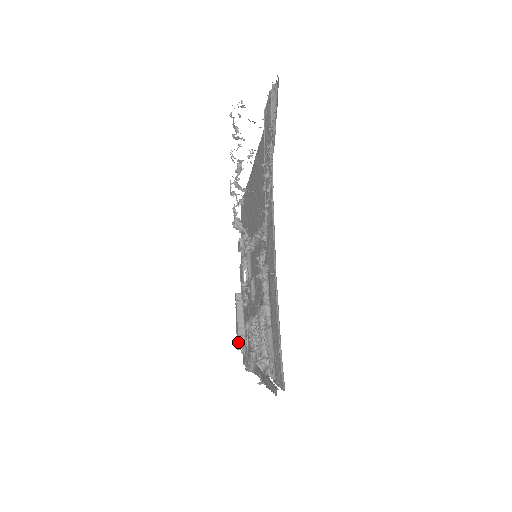
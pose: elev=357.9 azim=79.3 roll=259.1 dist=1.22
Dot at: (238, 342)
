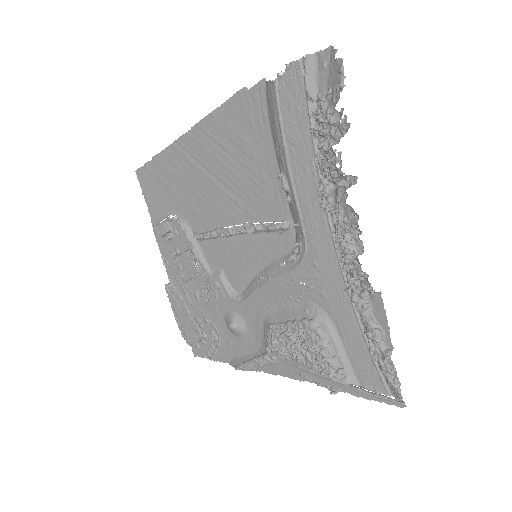
Dot at: (194, 339)
